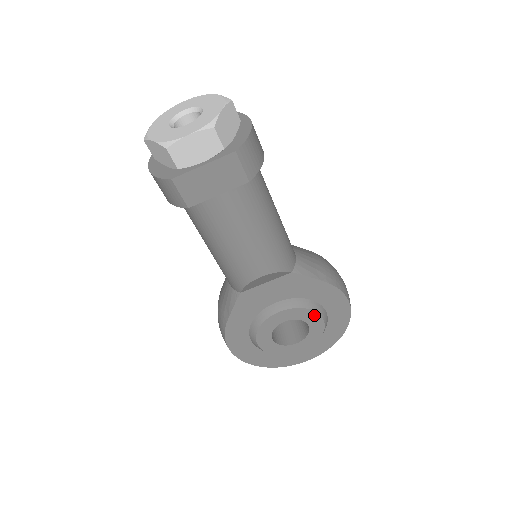
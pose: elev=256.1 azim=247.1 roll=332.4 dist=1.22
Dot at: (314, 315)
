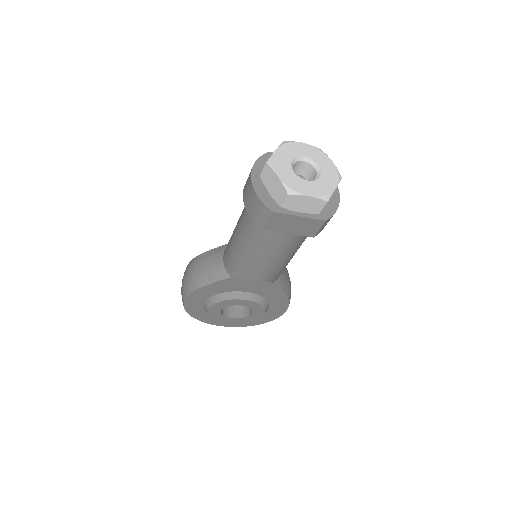
Dot at: (262, 310)
